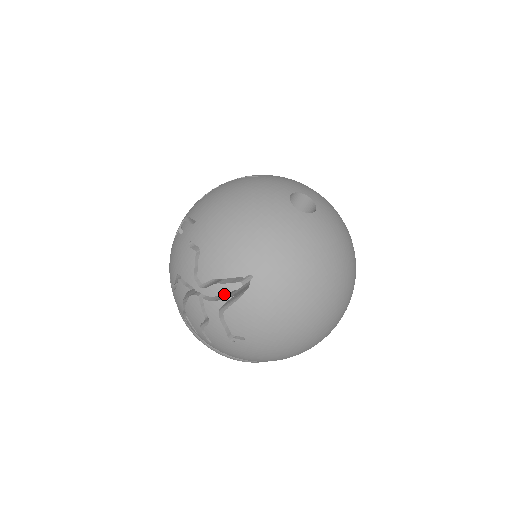
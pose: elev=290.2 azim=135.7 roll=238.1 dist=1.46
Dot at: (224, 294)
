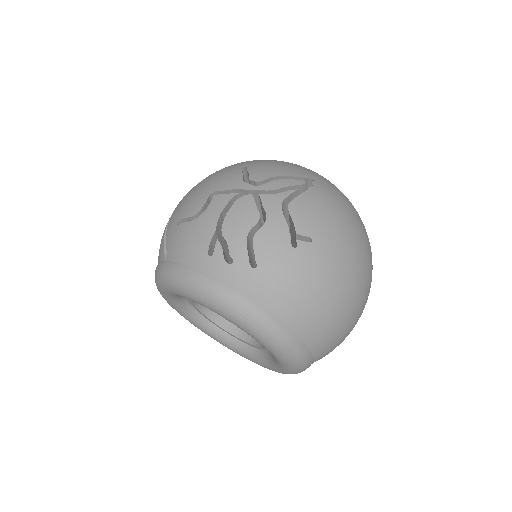
Dot at: occluded
